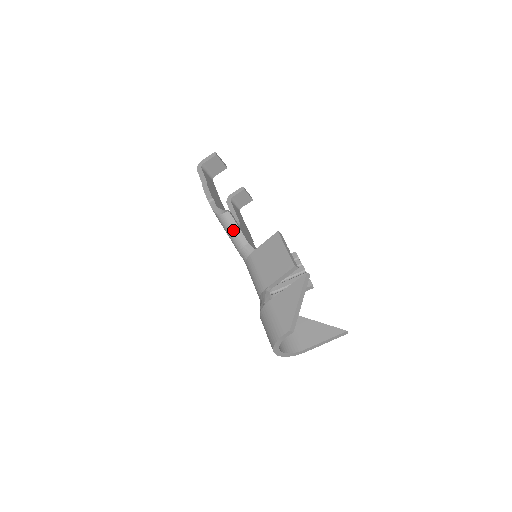
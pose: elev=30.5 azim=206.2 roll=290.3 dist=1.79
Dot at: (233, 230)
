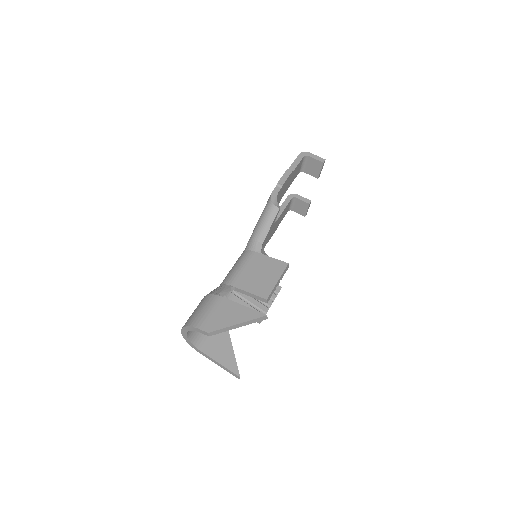
Dot at: (265, 223)
